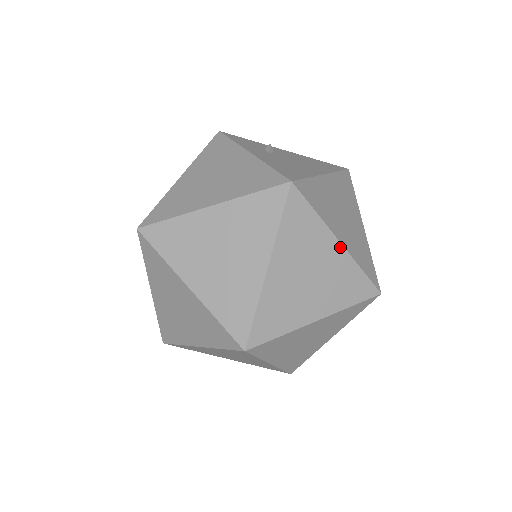
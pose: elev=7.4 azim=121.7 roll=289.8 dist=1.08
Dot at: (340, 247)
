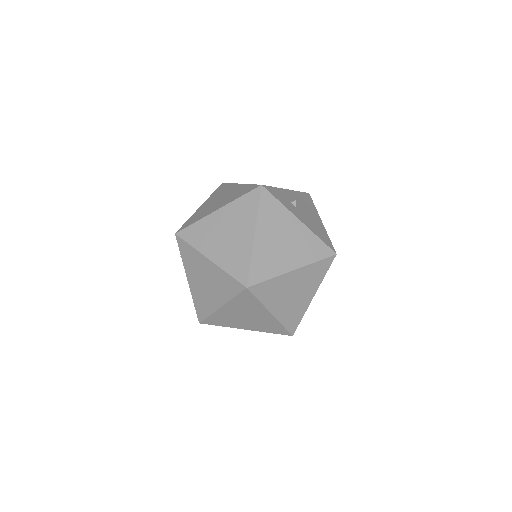
Dot at: occluded
